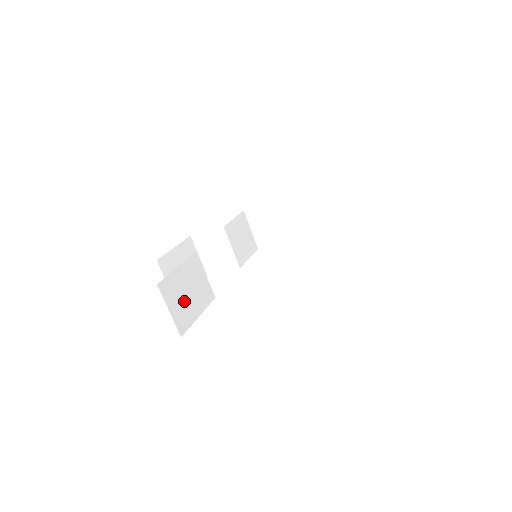
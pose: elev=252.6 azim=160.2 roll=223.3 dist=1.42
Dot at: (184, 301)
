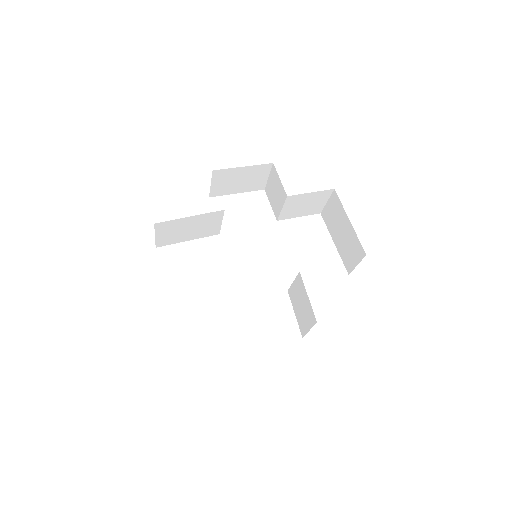
Dot at: (178, 233)
